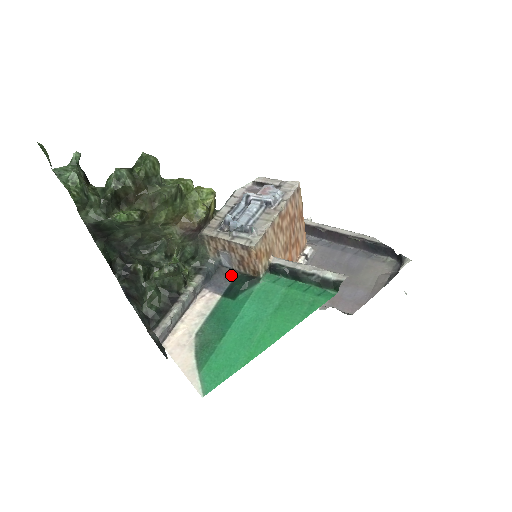
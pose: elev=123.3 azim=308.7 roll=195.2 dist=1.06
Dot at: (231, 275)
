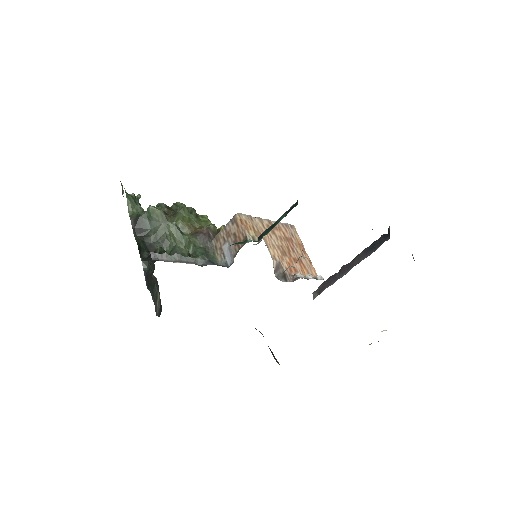
Dot at: occluded
